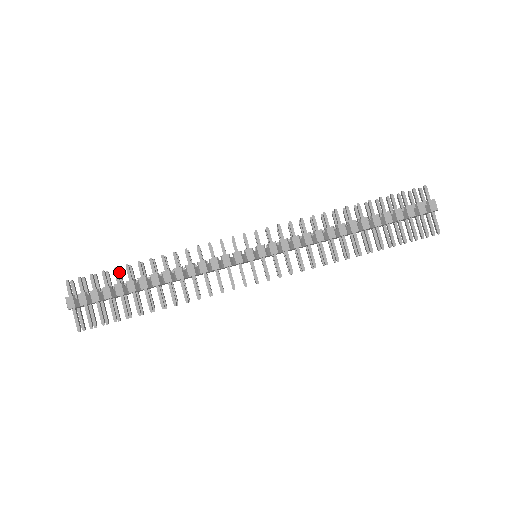
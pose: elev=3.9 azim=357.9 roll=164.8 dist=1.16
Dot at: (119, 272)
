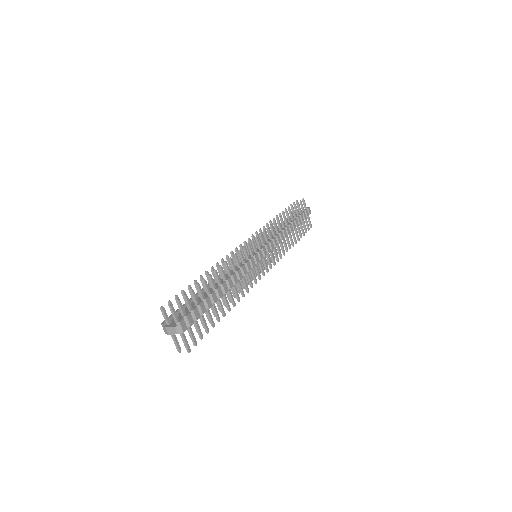
Dot at: (191, 288)
